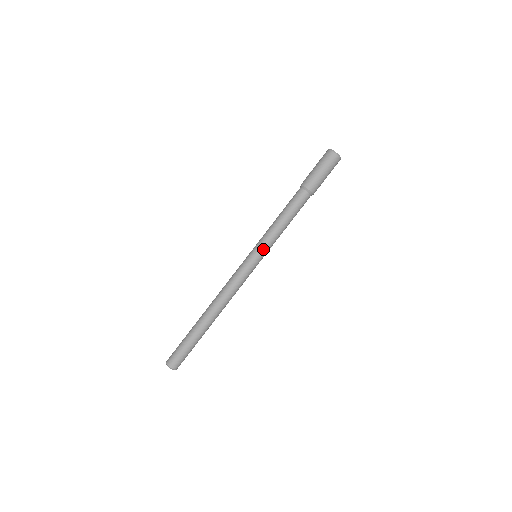
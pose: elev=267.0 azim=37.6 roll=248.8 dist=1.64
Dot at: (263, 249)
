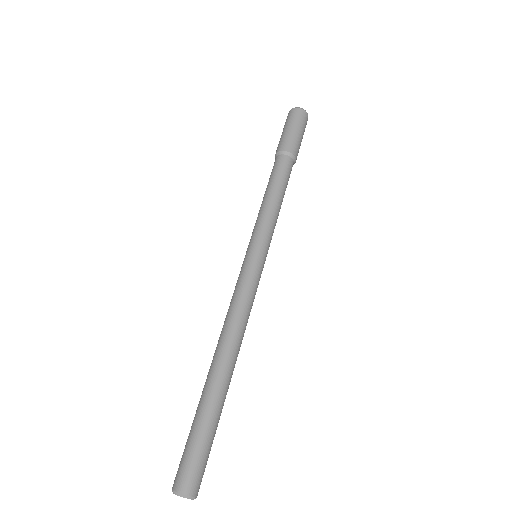
Dot at: (256, 238)
